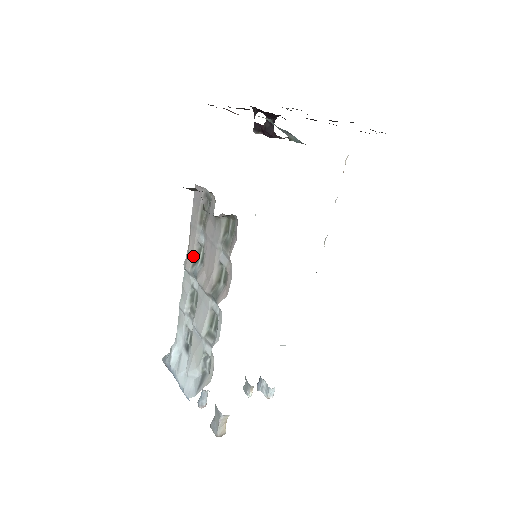
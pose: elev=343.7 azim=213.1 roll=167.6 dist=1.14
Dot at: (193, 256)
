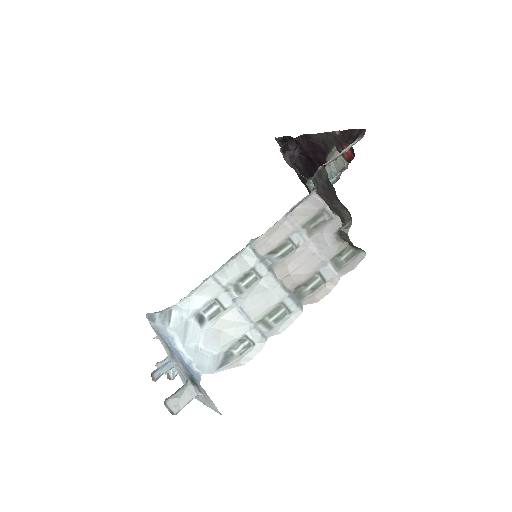
Dot at: (275, 245)
